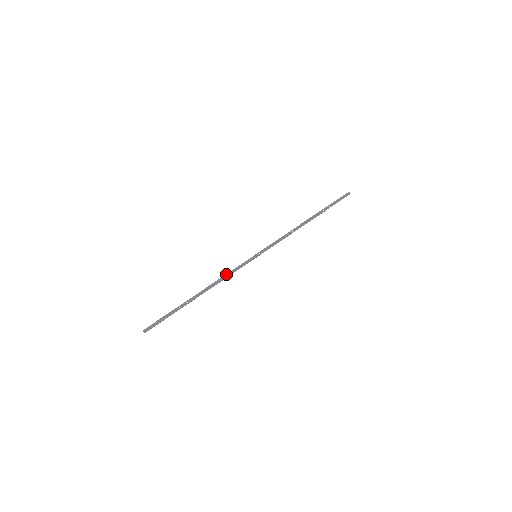
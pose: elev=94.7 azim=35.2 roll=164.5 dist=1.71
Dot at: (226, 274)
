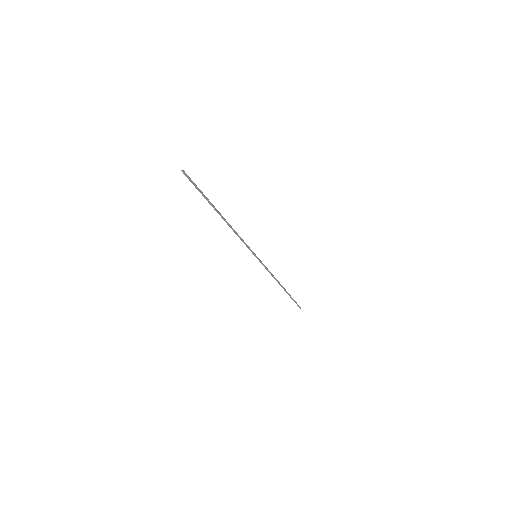
Dot at: occluded
